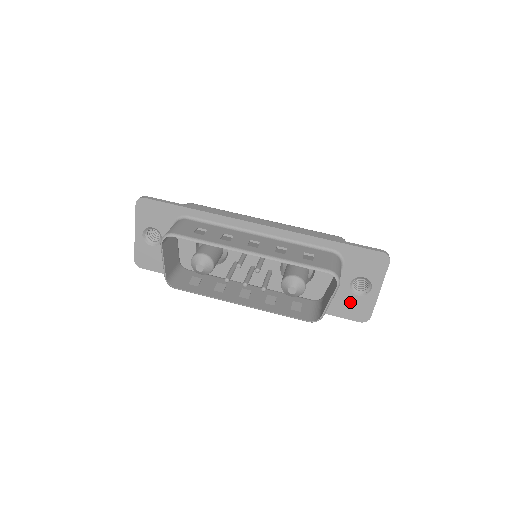
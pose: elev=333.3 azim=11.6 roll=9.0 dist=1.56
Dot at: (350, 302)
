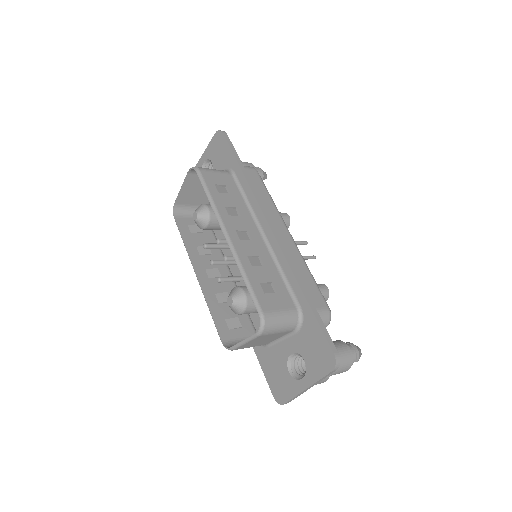
Dot at: (280, 371)
